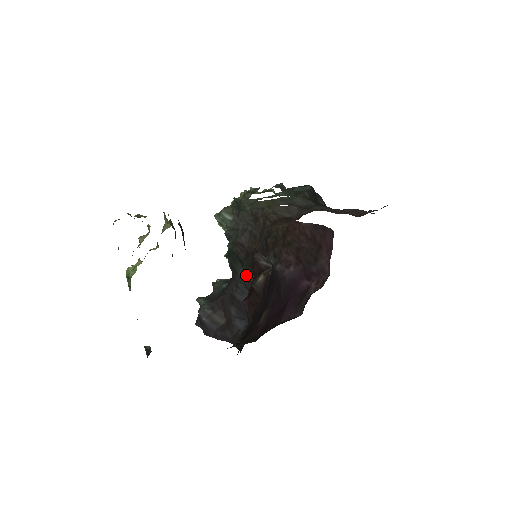
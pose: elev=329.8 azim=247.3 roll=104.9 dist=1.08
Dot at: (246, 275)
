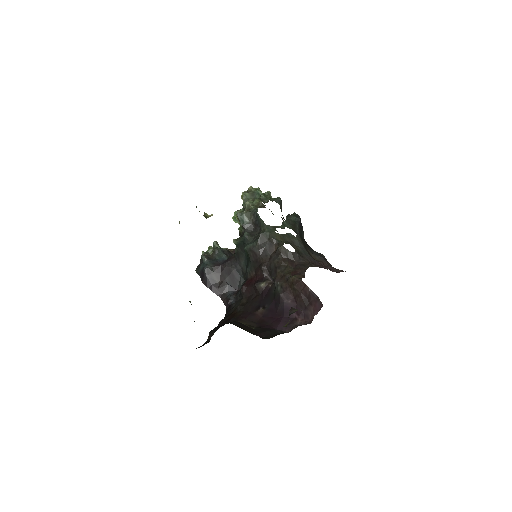
Dot at: (249, 270)
